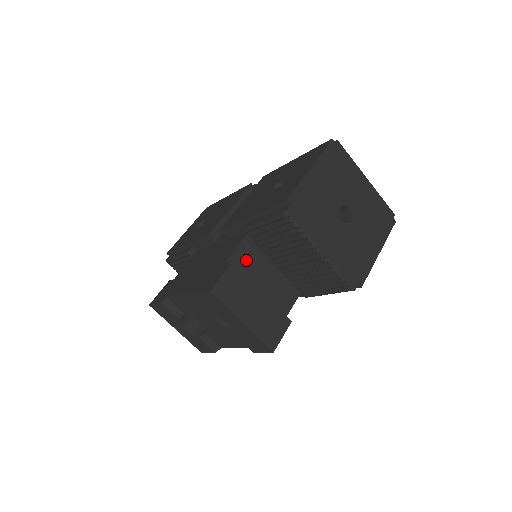
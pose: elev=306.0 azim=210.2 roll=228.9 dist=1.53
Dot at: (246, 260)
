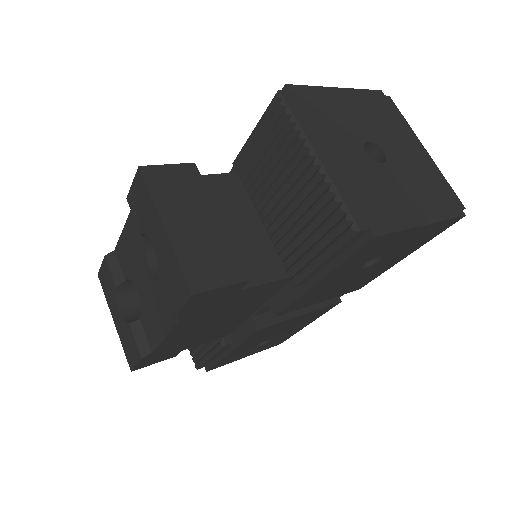
Dot at: (220, 192)
